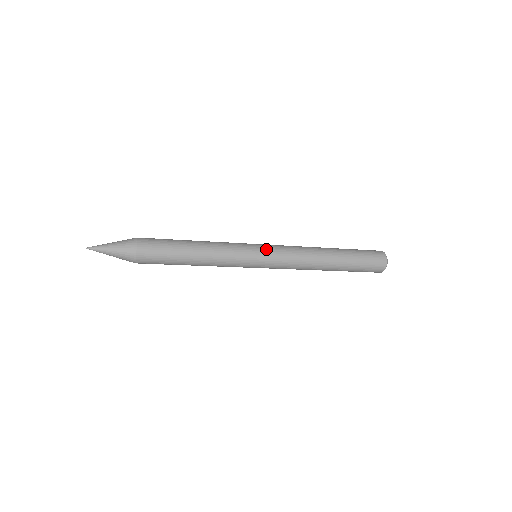
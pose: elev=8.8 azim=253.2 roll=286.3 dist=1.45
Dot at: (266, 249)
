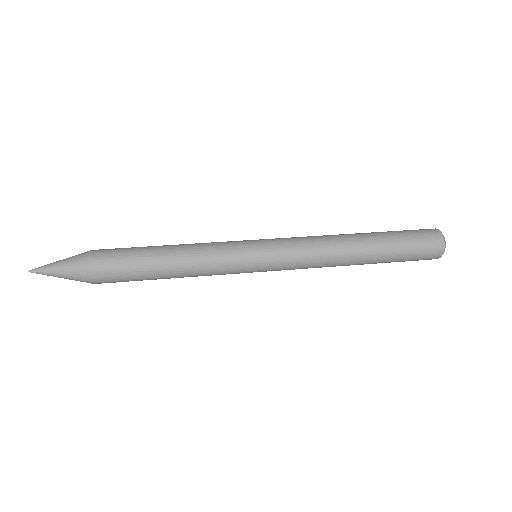
Dot at: (267, 248)
